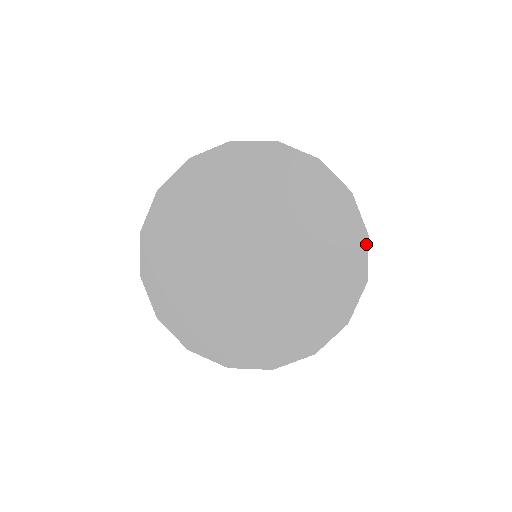
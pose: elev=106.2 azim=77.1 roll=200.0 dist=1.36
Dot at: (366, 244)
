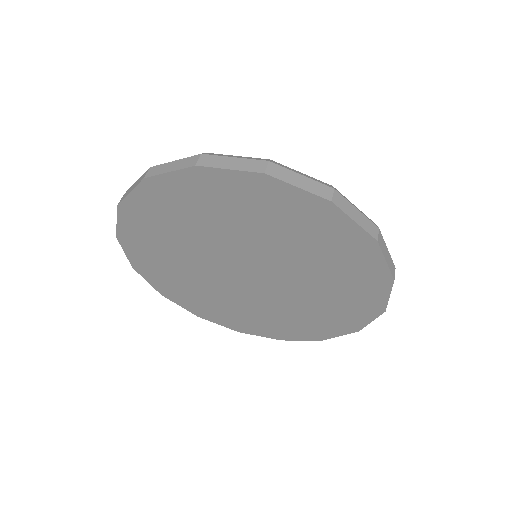
Dot at: (350, 332)
